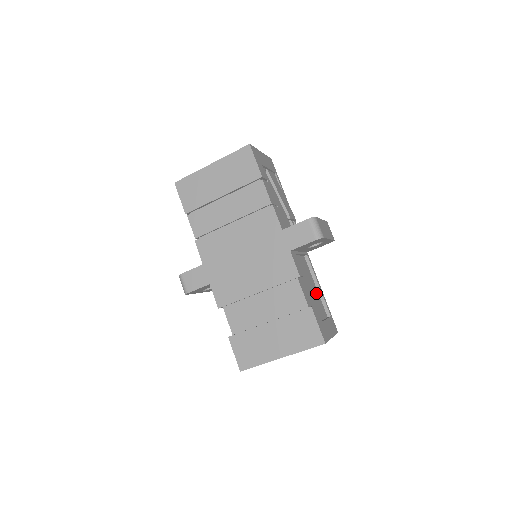
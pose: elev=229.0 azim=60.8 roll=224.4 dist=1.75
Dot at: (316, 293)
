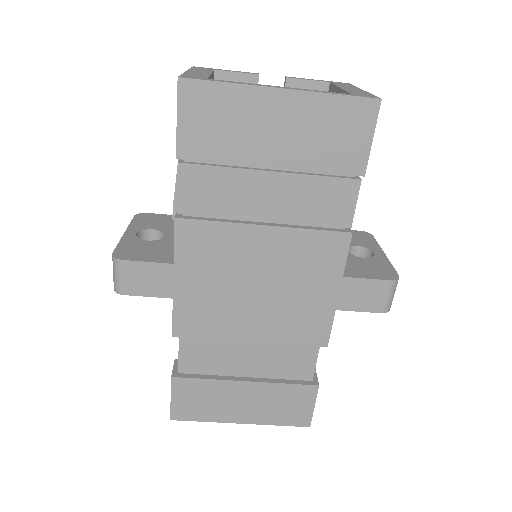
Dot at: occluded
